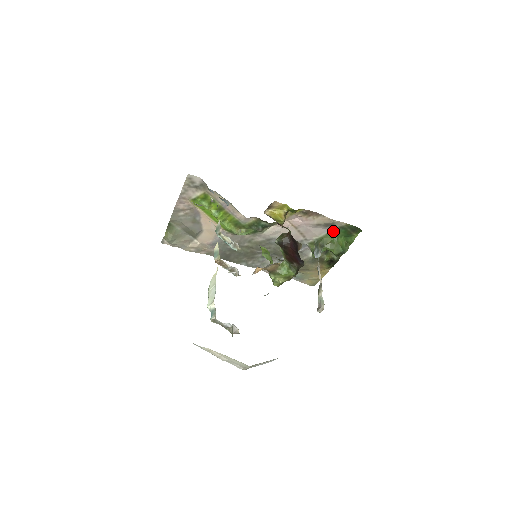
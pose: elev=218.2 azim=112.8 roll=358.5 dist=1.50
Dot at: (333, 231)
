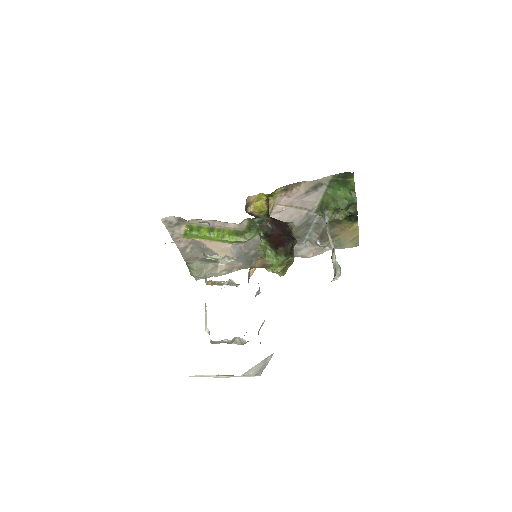
Dot at: (327, 189)
